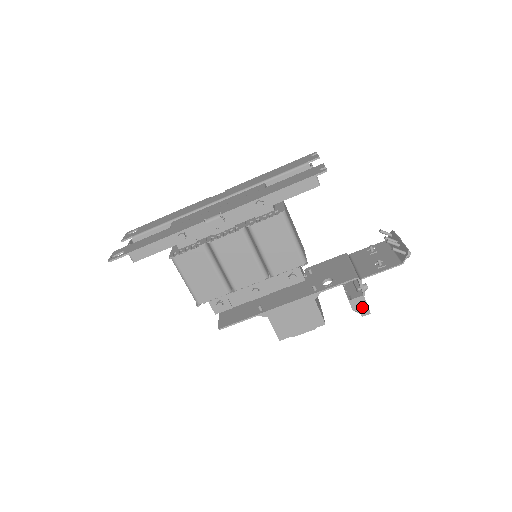
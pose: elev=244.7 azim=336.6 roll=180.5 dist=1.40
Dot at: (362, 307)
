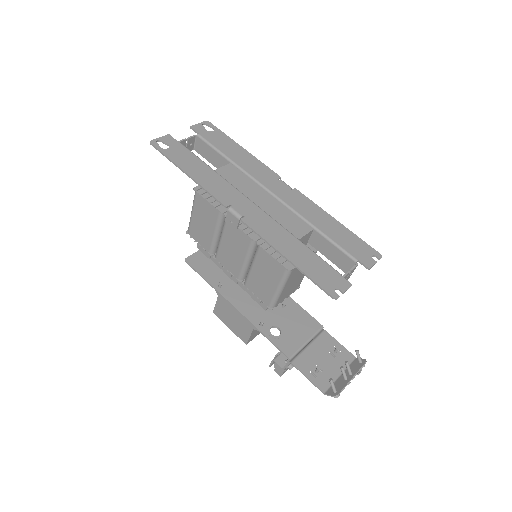
Dot at: (280, 368)
